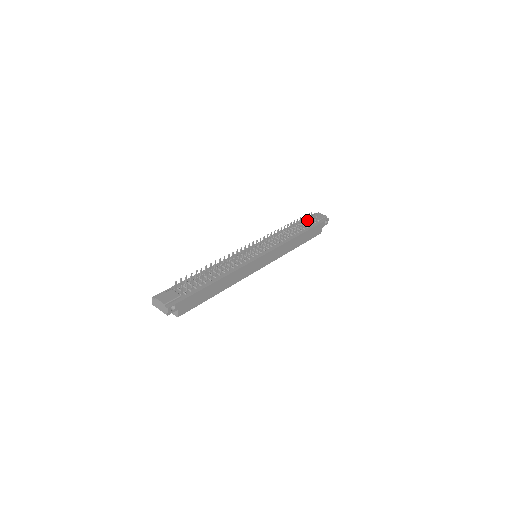
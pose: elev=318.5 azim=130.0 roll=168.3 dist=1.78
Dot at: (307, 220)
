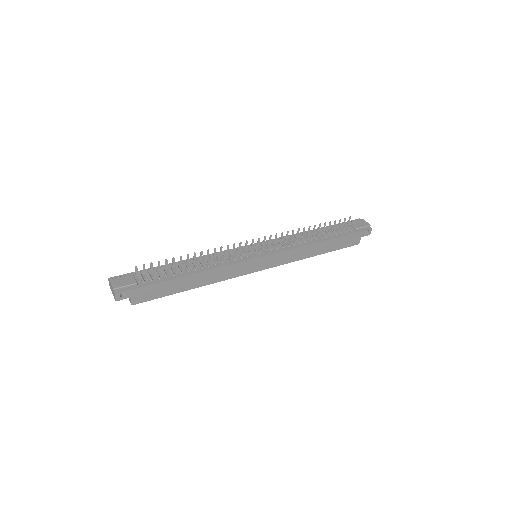
Dot at: (342, 225)
